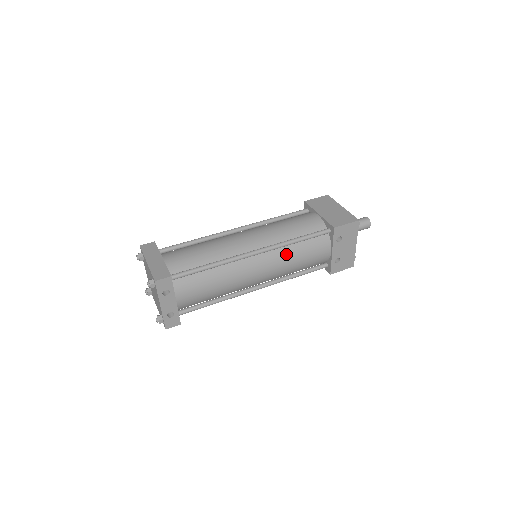
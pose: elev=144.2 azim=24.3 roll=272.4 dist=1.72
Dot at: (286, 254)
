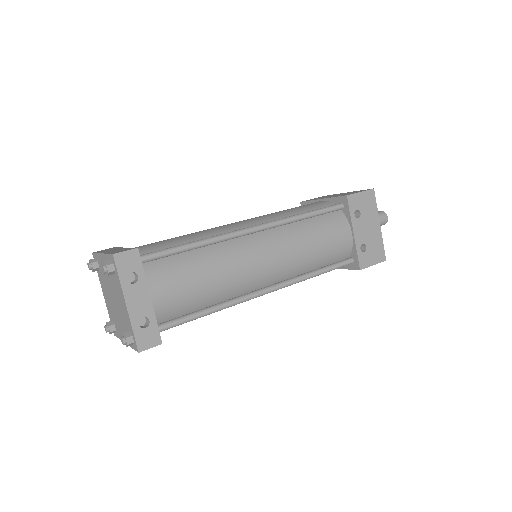
Dot at: (295, 233)
